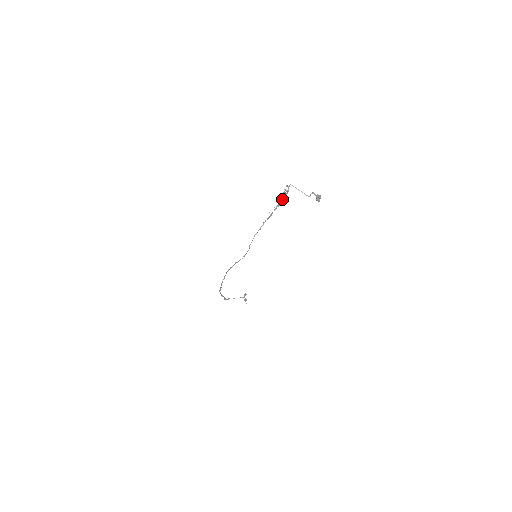
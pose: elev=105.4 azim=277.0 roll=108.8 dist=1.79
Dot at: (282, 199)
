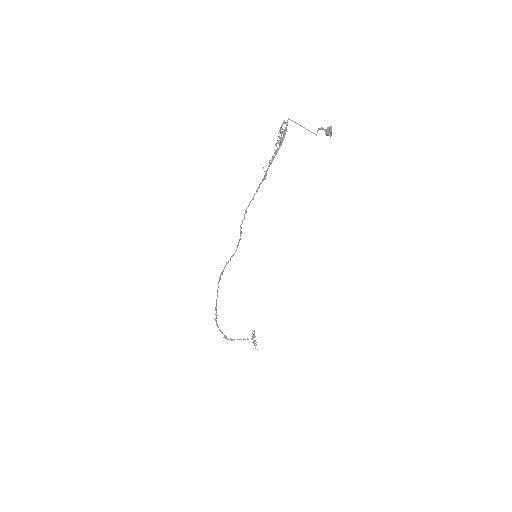
Dot at: (279, 144)
